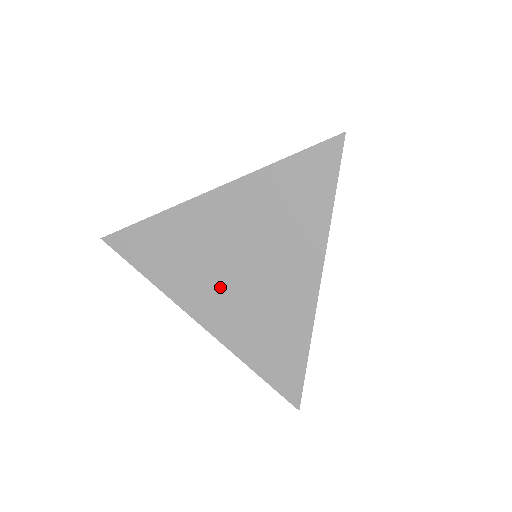
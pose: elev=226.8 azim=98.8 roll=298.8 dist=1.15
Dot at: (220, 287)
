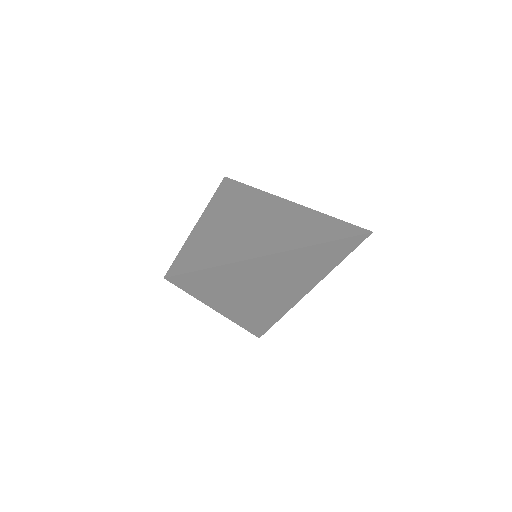
Dot at: (247, 298)
